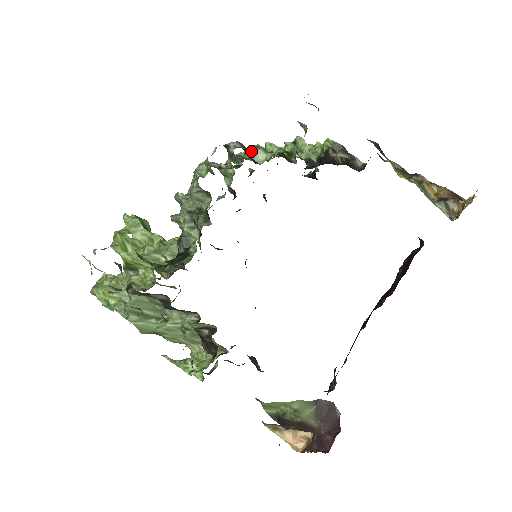
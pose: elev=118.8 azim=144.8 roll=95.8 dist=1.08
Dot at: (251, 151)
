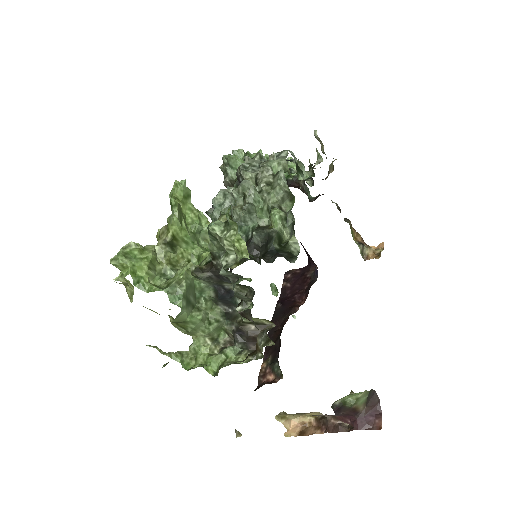
Dot at: occluded
